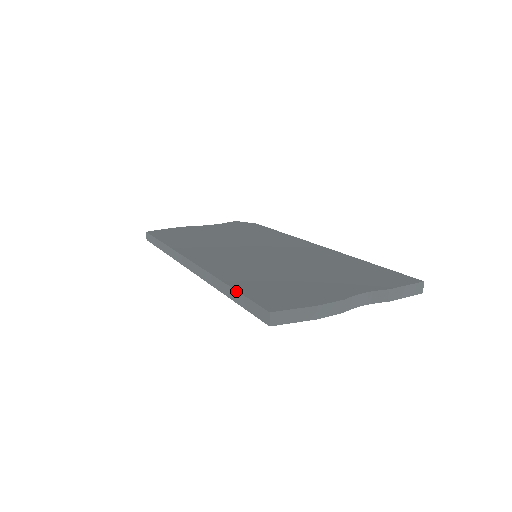
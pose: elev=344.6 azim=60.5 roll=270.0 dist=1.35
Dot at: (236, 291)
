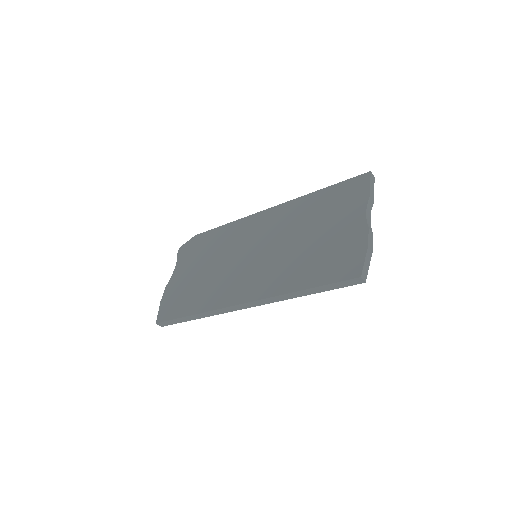
Dot at: (316, 288)
